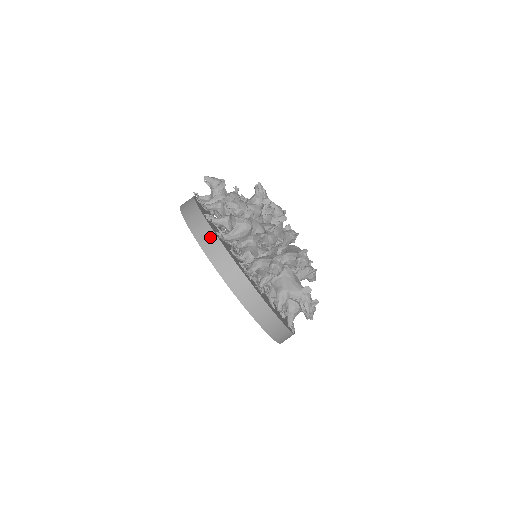
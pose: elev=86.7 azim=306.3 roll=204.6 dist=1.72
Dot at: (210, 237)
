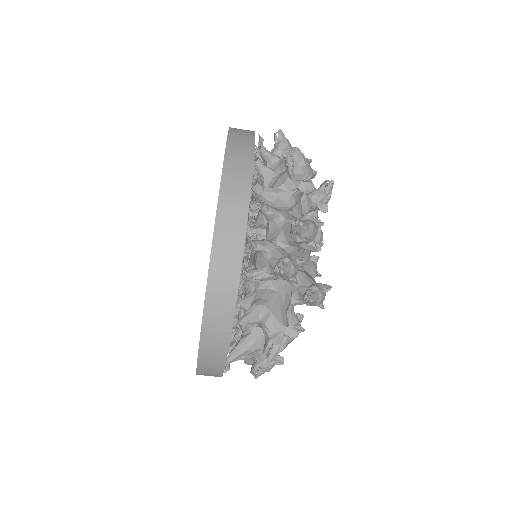
Dot at: (244, 166)
